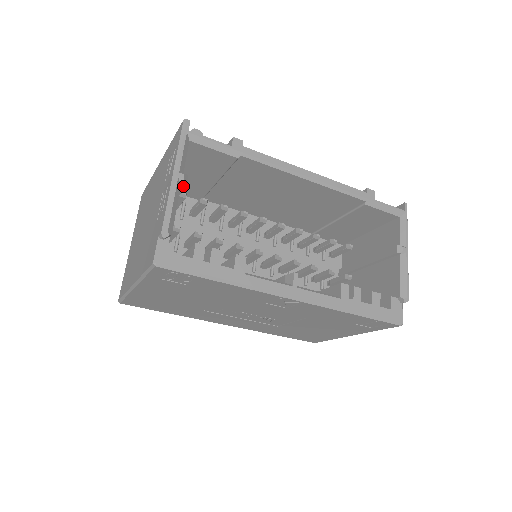
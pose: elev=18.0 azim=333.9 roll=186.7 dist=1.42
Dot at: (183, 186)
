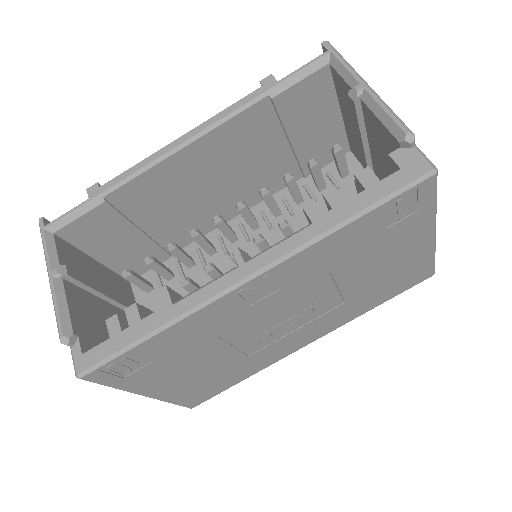
Dot at: (68, 278)
